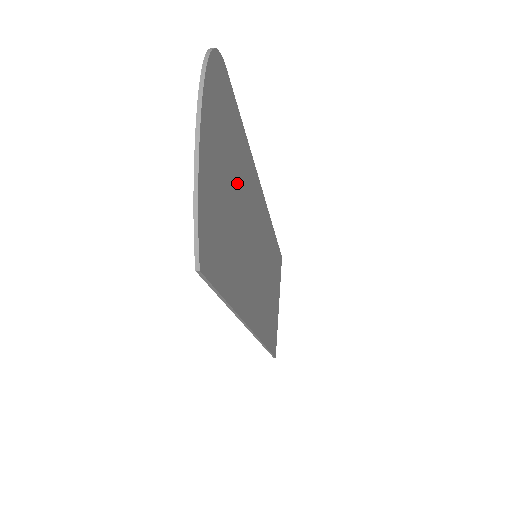
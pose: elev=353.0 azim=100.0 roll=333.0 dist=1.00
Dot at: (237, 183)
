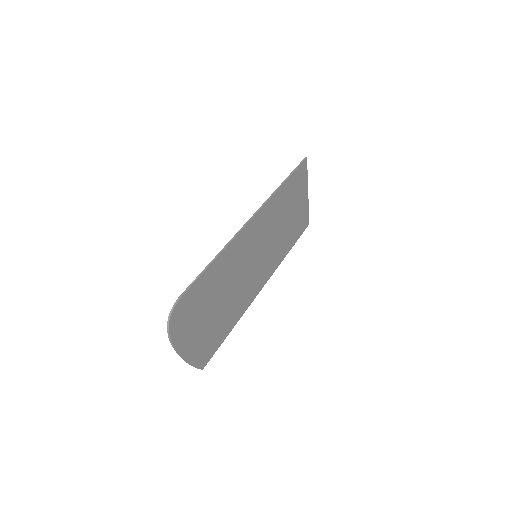
Dot at: (217, 293)
